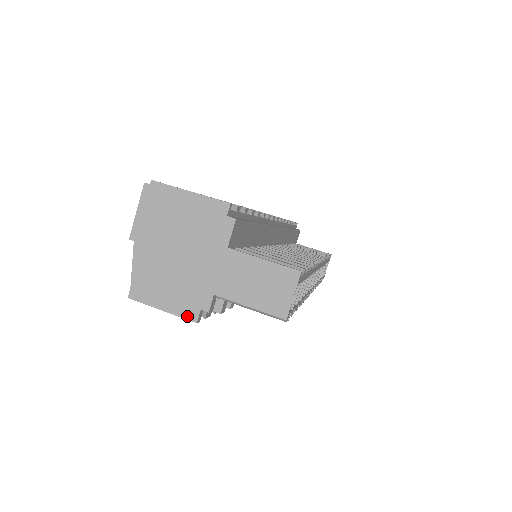
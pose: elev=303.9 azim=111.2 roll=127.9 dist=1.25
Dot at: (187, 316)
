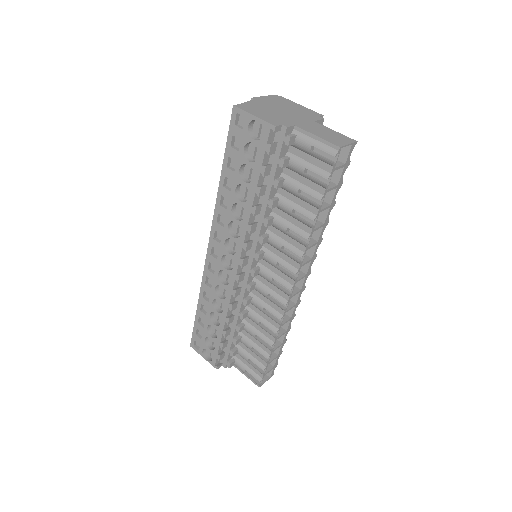
Dot at: (271, 122)
